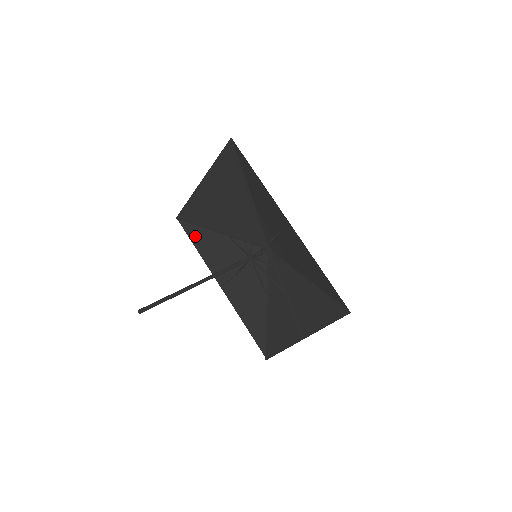
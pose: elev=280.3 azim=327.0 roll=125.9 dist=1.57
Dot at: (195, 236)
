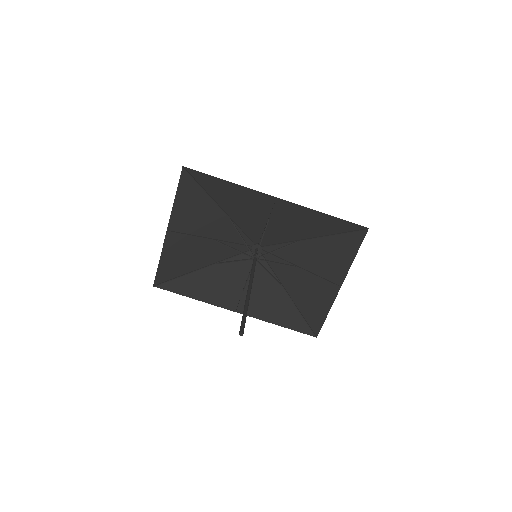
Dot at: (183, 288)
